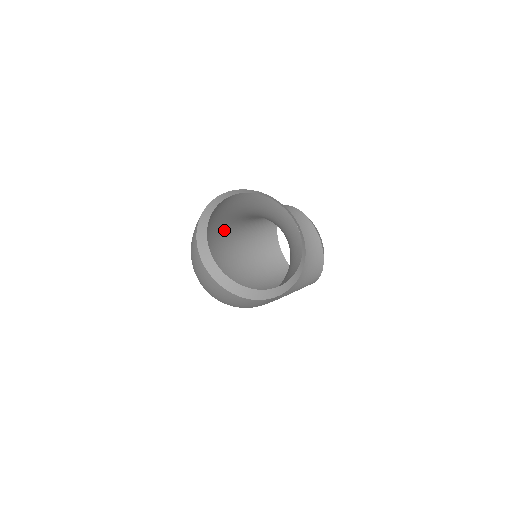
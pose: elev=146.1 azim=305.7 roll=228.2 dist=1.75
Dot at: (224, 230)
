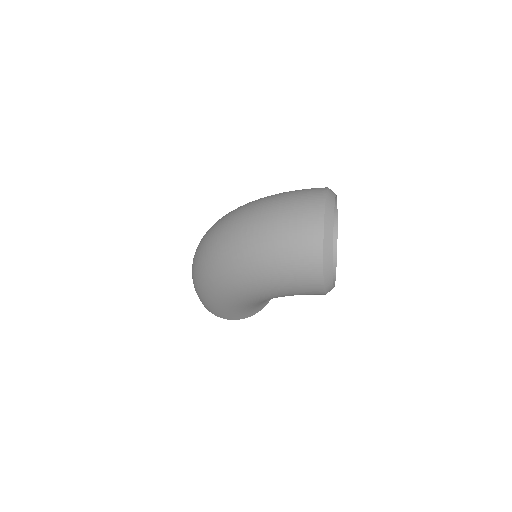
Dot at: occluded
